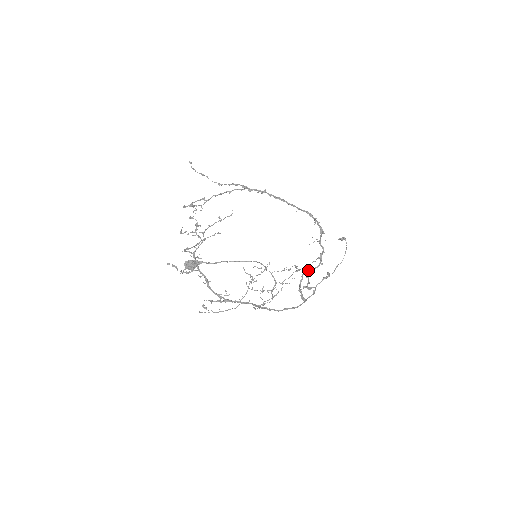
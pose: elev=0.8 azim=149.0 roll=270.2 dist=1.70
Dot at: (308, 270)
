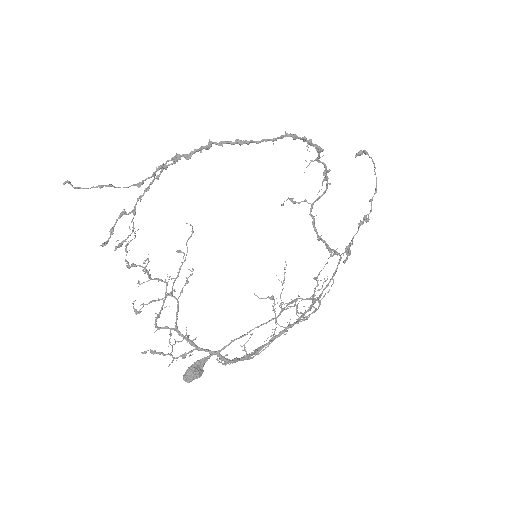
Dot at: (314, 201)
